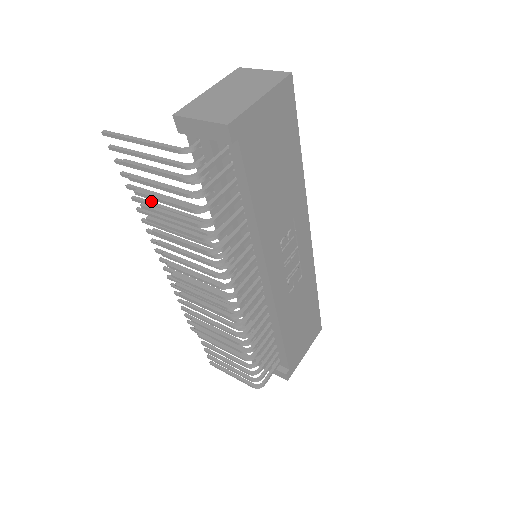
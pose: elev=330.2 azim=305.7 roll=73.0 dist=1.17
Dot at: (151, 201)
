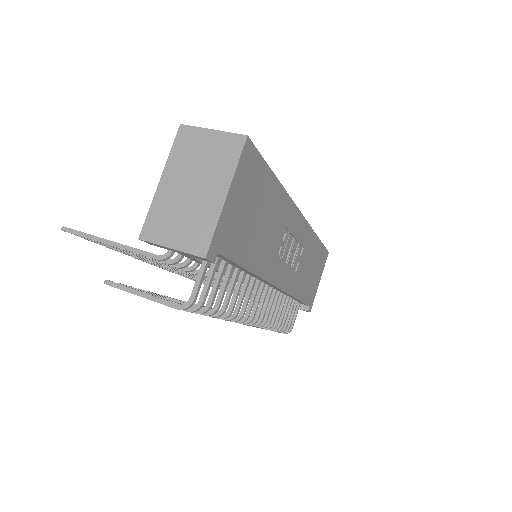
Dot at: occluded
